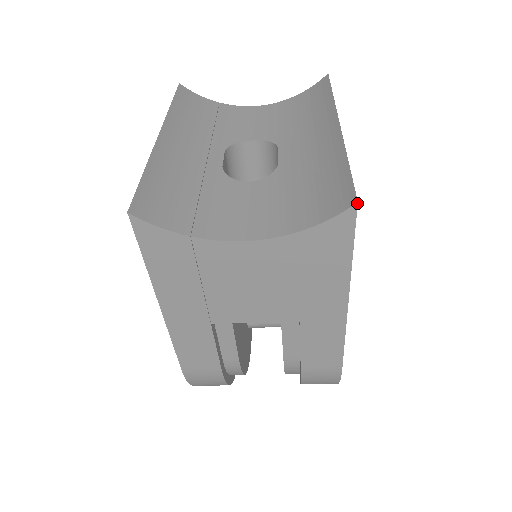
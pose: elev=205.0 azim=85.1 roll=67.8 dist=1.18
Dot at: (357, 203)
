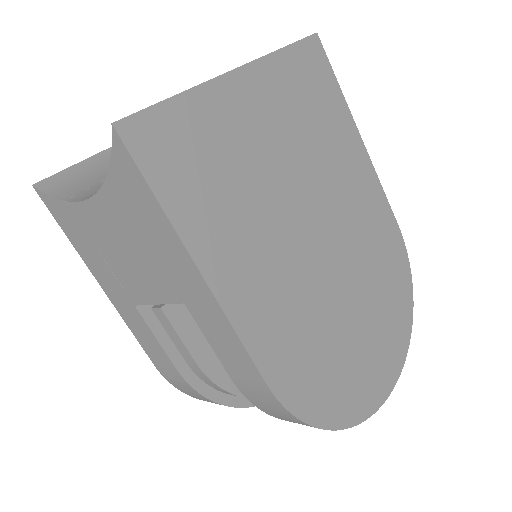
Dot at: (112, 125)
